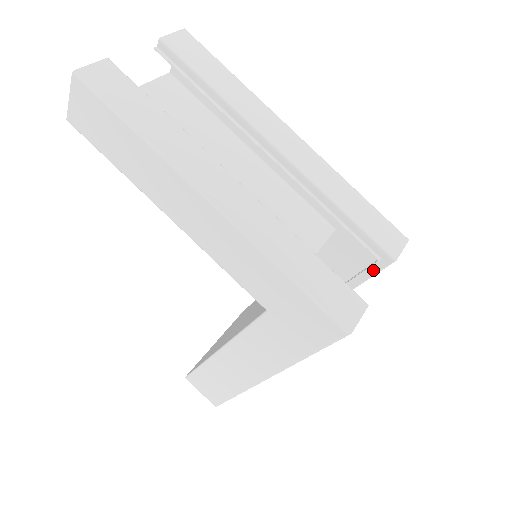
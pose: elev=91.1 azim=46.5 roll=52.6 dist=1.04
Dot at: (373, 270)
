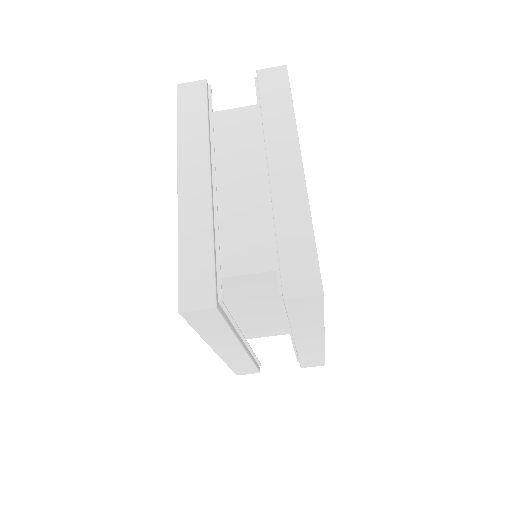
Dot at: occluded
